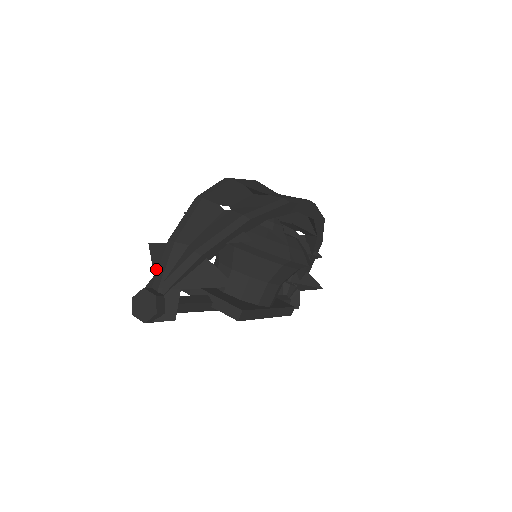
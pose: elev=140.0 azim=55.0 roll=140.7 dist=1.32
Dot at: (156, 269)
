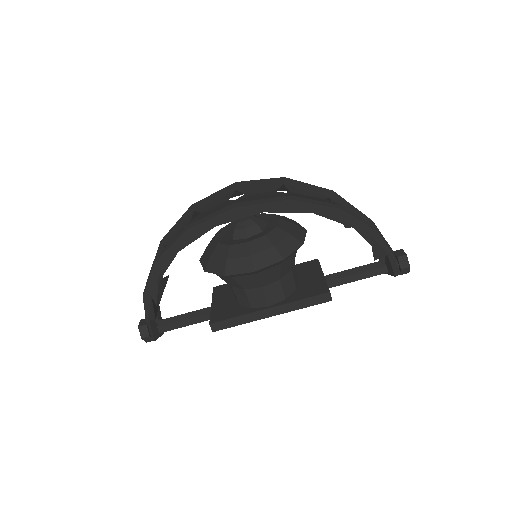
Dot at: occluded
